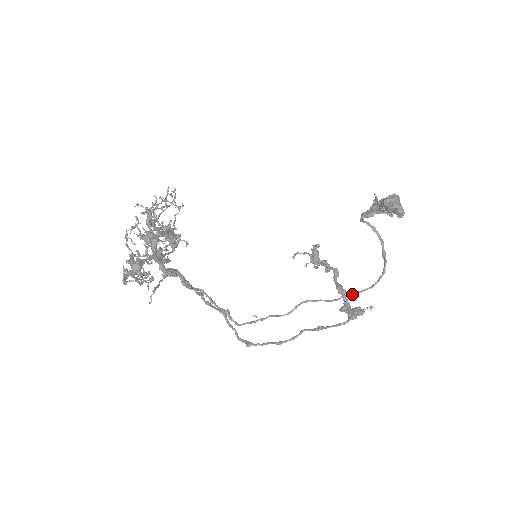
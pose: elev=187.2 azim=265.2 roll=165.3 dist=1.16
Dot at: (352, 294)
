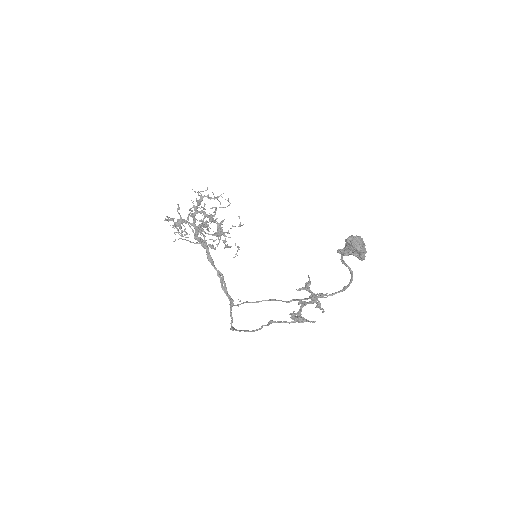
Dot at: (299, 299)
